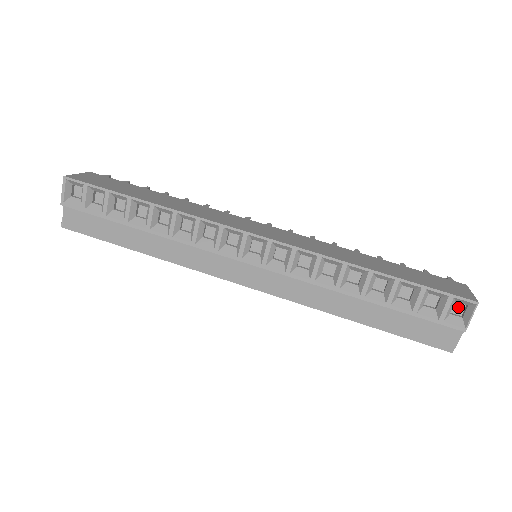
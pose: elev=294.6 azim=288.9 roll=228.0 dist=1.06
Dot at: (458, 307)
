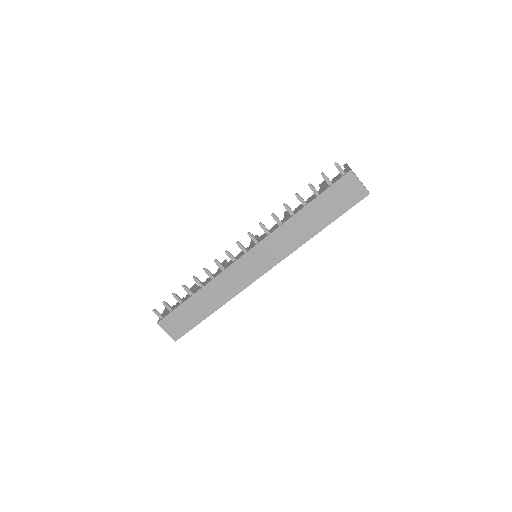
Dot at: occluded
